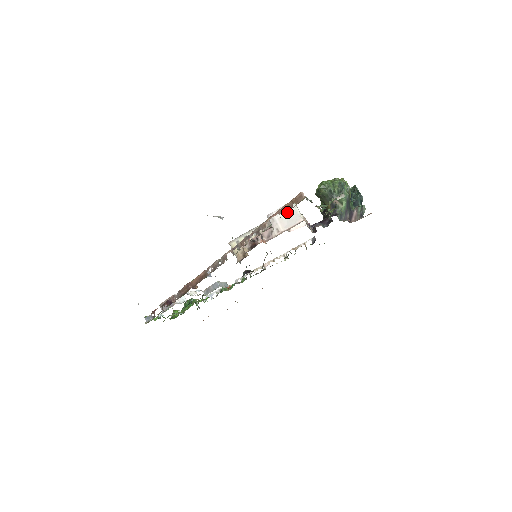
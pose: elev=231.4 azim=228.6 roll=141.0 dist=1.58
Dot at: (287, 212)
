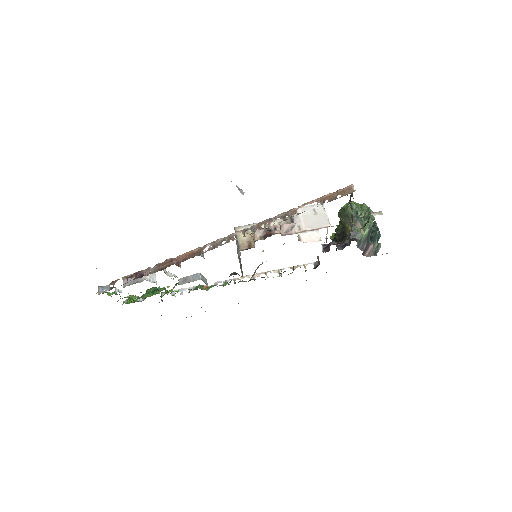
Dot at: (314, 212)
